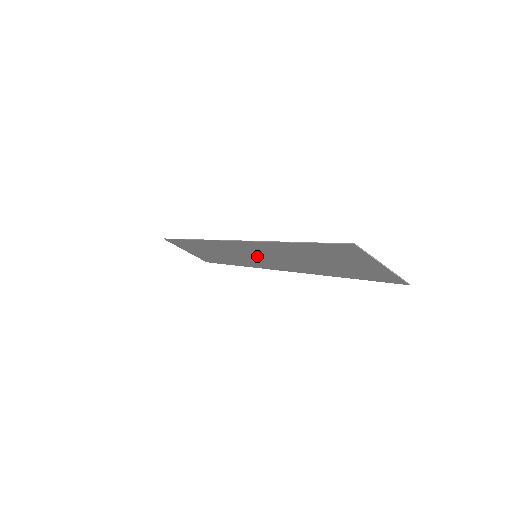
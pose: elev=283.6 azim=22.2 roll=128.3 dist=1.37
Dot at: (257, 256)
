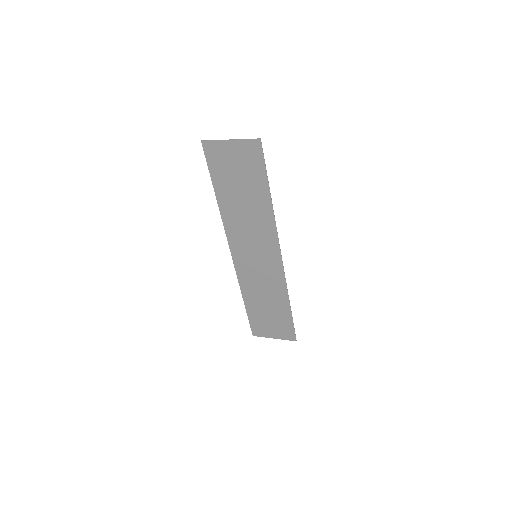
Dot at: (255, 255)
